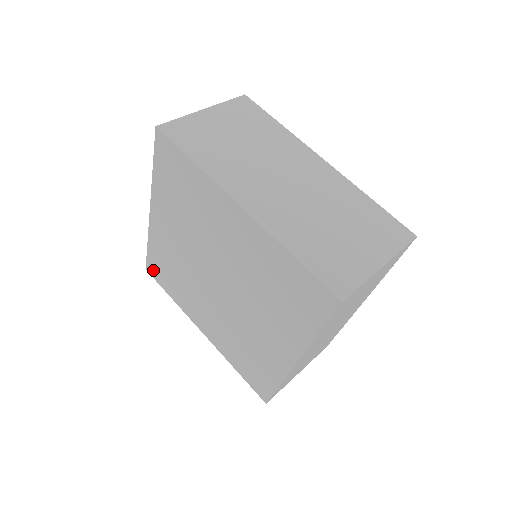
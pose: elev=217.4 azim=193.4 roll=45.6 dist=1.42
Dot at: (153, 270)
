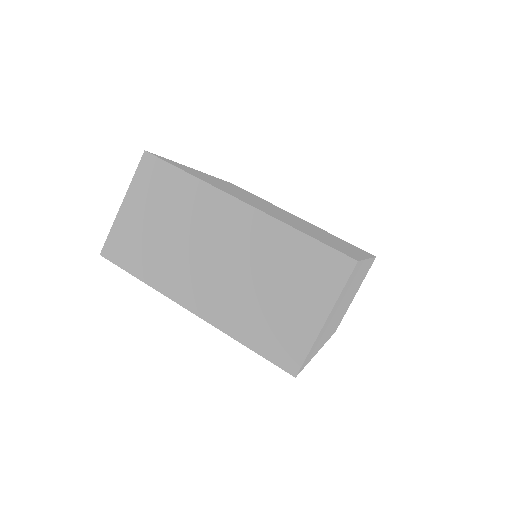
Dot at: occluded
